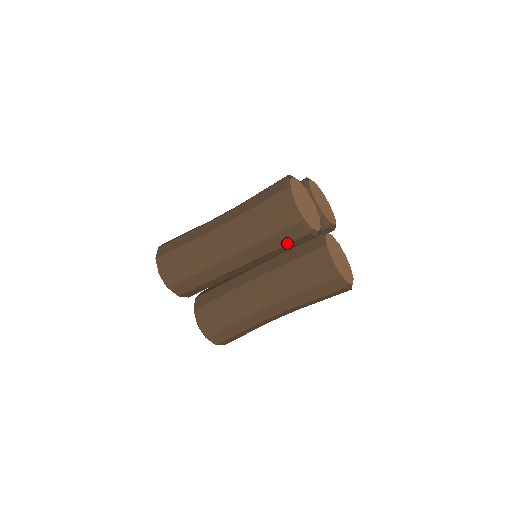
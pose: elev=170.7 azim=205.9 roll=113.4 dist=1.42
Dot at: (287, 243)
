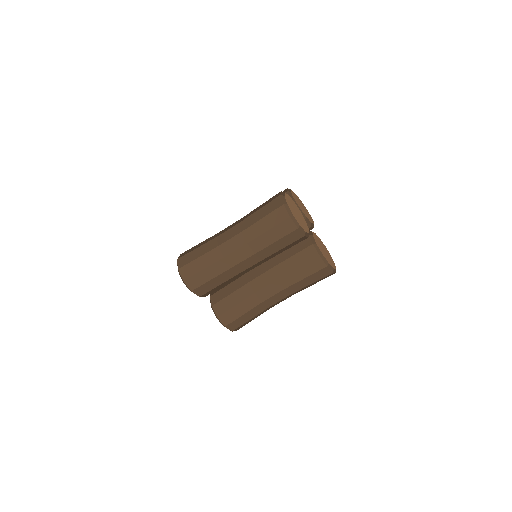
Dot at: (287, 245)
